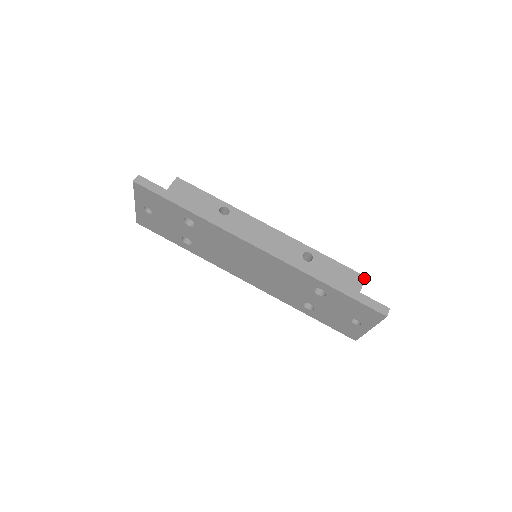
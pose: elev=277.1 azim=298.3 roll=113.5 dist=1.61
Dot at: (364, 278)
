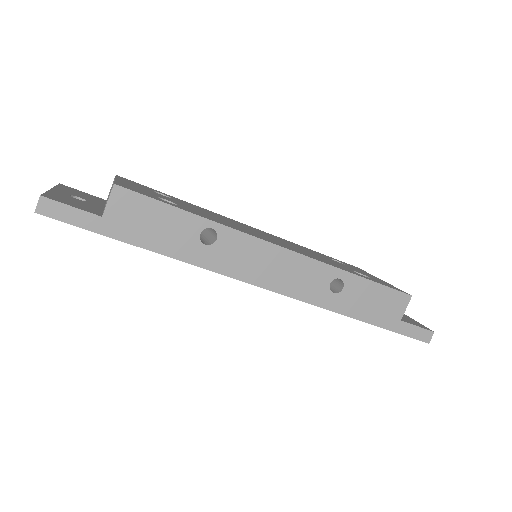
Dot at: (409, 299)
